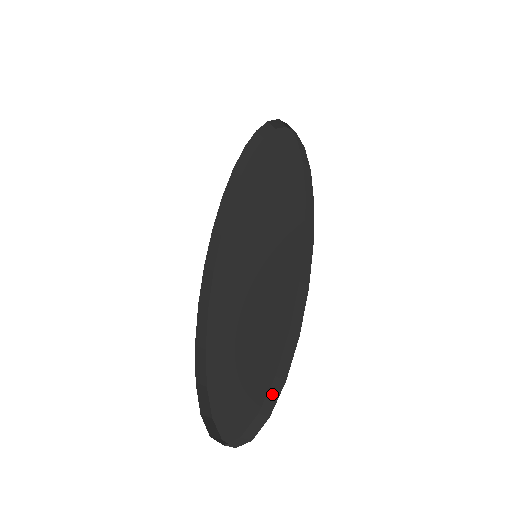
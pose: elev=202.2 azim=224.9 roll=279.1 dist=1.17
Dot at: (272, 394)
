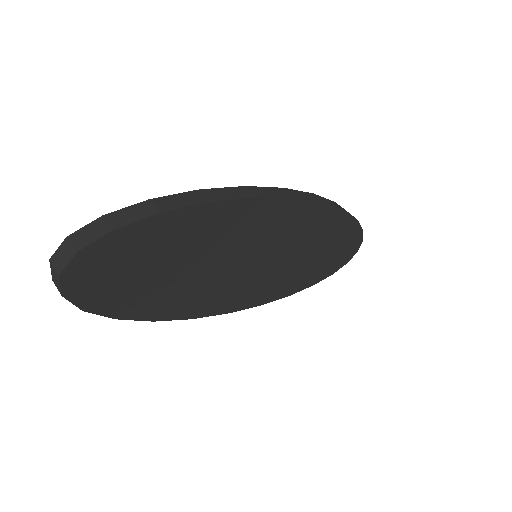
Dot at: (134, 212)
